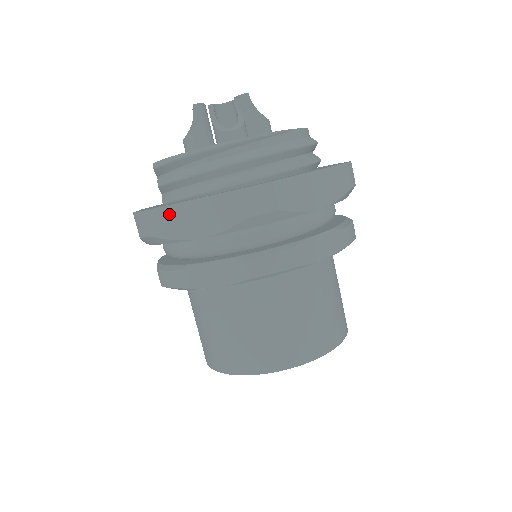
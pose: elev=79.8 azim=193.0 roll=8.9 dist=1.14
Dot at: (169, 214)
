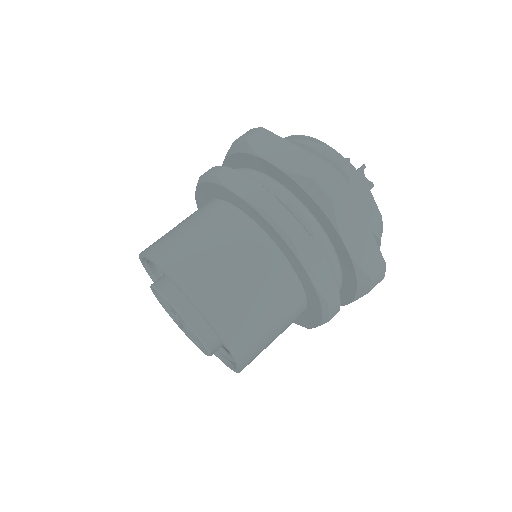
Dot at: occluded
